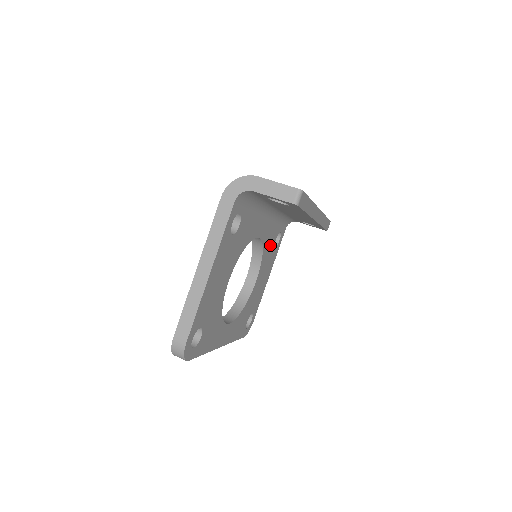
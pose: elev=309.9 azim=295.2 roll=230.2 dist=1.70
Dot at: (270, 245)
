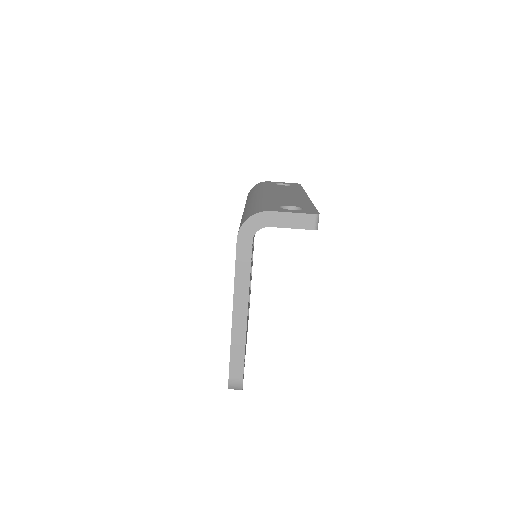
Dot at: occluded
